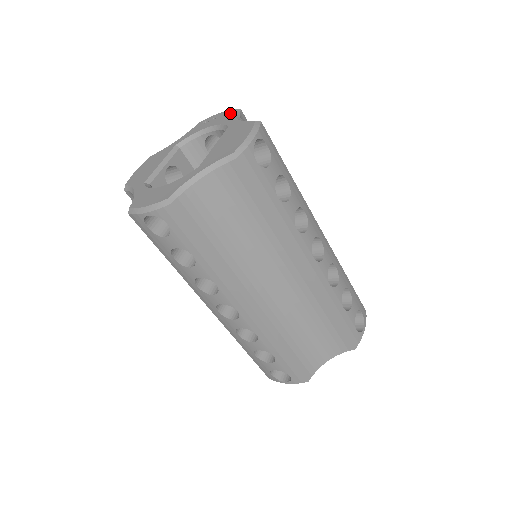
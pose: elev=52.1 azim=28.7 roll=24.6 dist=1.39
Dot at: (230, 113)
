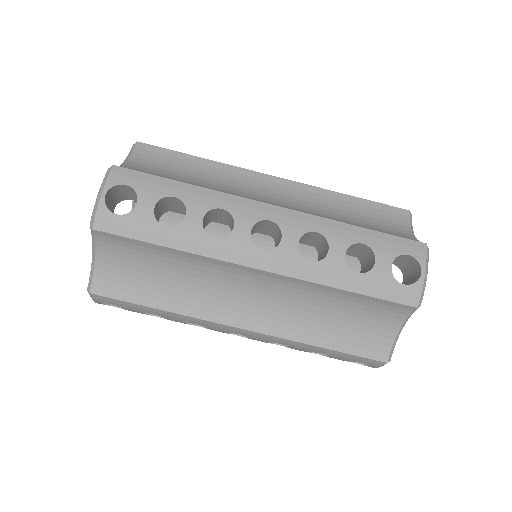
Dot at: occluded
